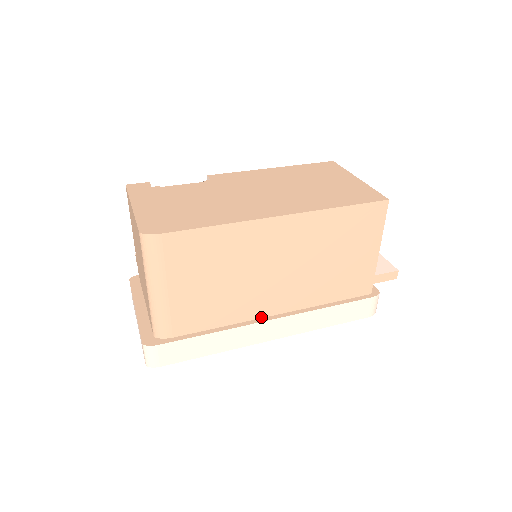
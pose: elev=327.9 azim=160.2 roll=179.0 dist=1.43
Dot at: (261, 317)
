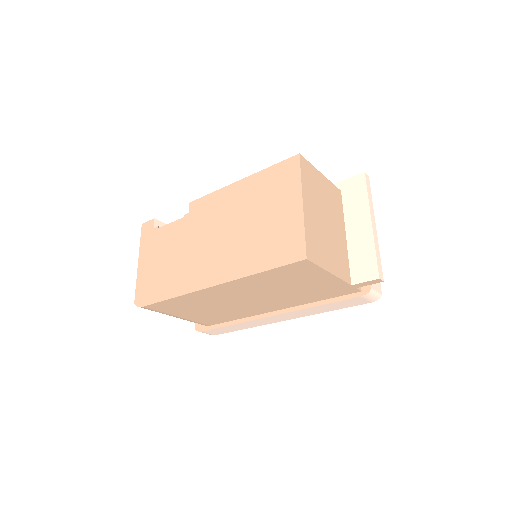
Dot at: (263, 313)
